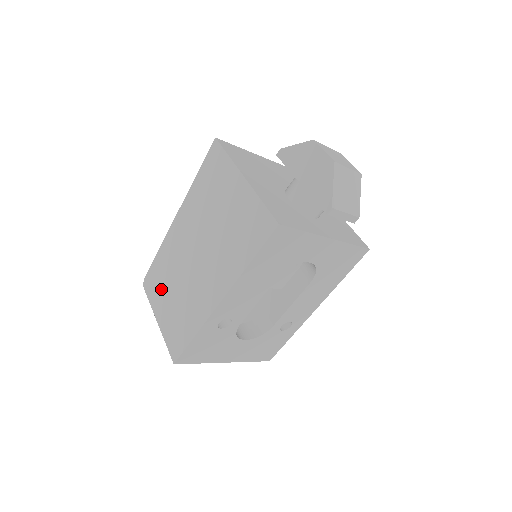
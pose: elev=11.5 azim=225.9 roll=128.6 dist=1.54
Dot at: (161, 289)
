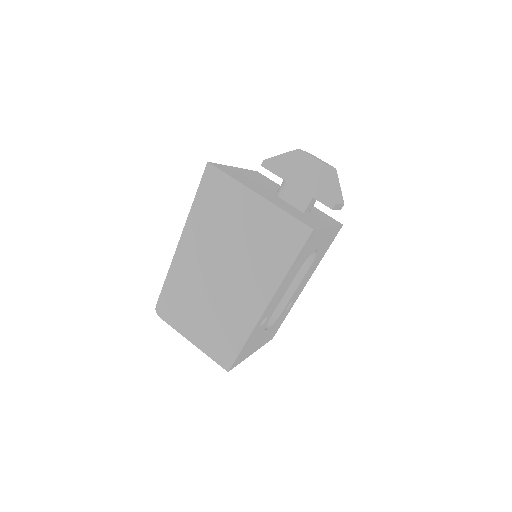
Dot at: (185, 312)
